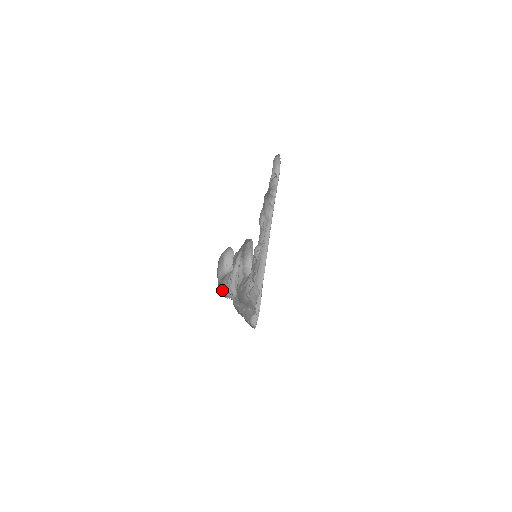
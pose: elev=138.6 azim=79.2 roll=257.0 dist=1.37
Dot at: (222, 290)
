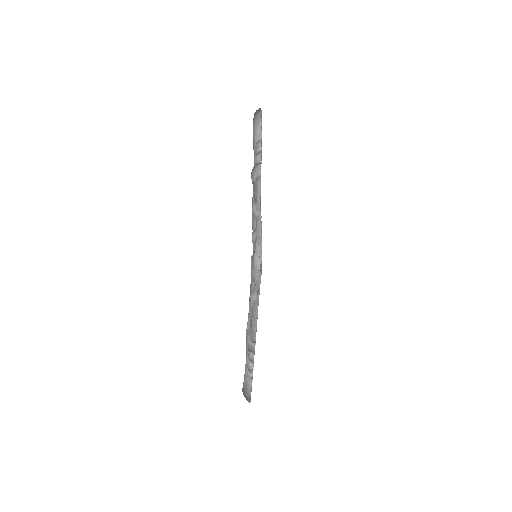
Dot at: occluded
